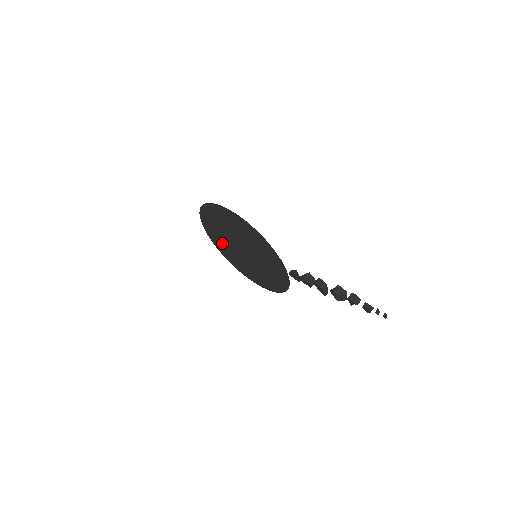
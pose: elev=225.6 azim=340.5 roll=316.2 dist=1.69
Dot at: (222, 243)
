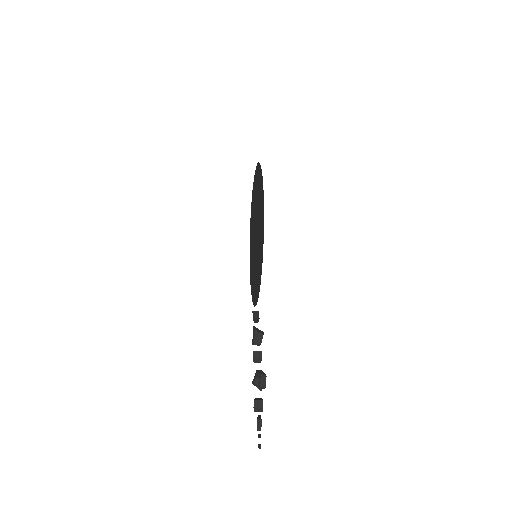
Dot at: (254, 201)
